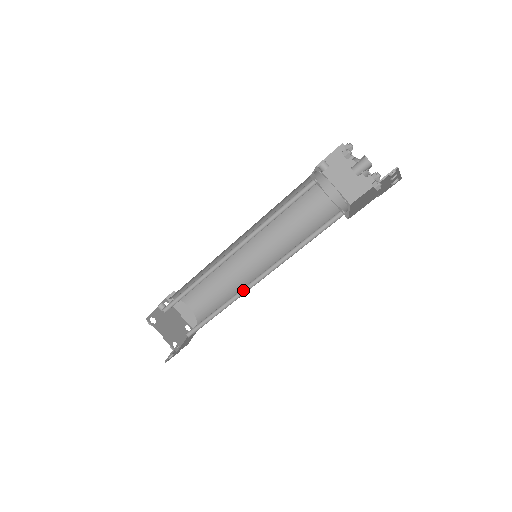
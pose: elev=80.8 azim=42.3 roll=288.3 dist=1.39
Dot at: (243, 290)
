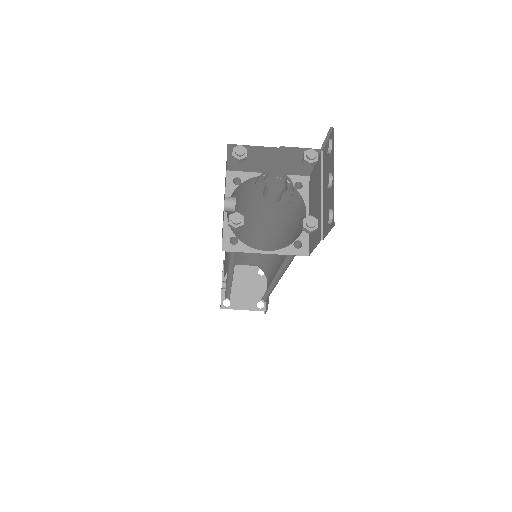
Dot at: (271, 283)
